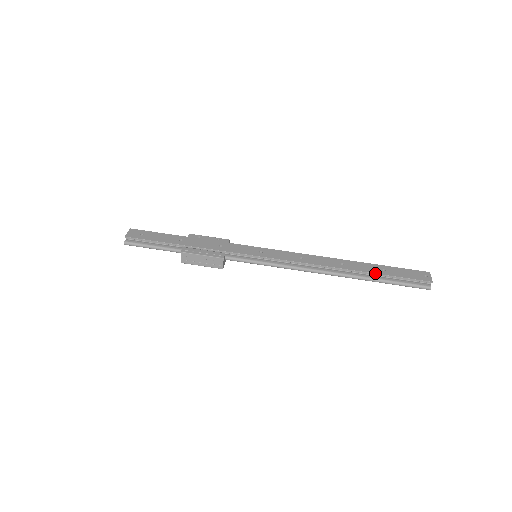
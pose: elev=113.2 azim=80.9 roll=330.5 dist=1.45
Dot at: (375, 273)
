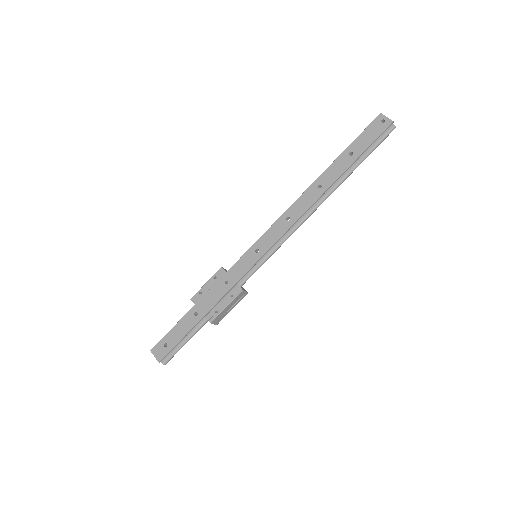
Dot at: (350, 166)
